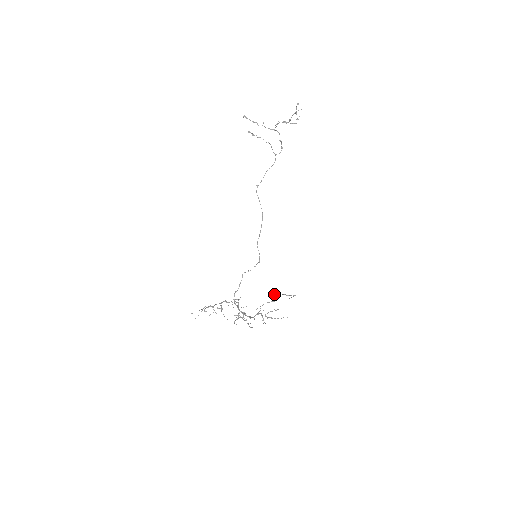
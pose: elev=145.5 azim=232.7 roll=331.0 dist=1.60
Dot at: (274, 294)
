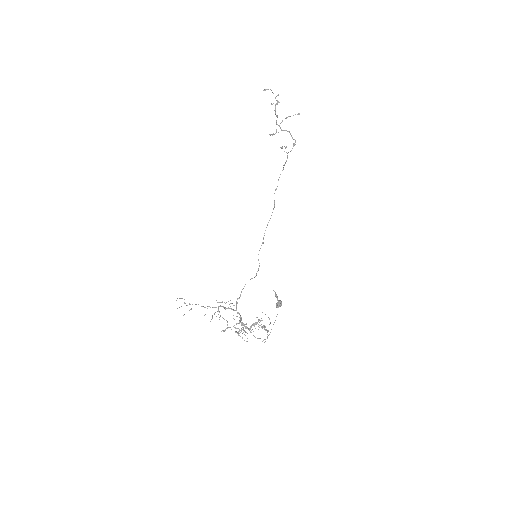
Dot at: occluded
